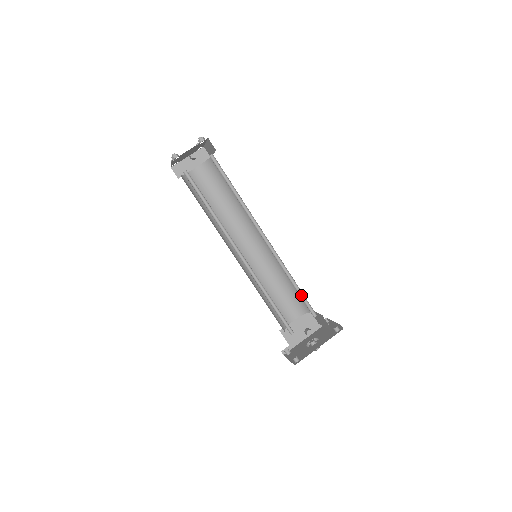
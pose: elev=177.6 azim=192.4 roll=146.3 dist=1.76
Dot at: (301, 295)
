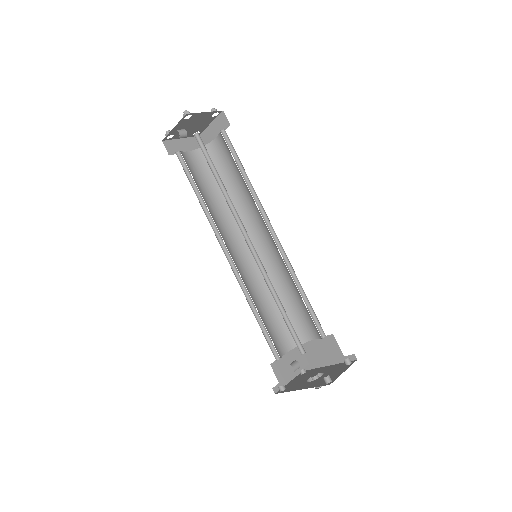
Dot at: (289, 321)
